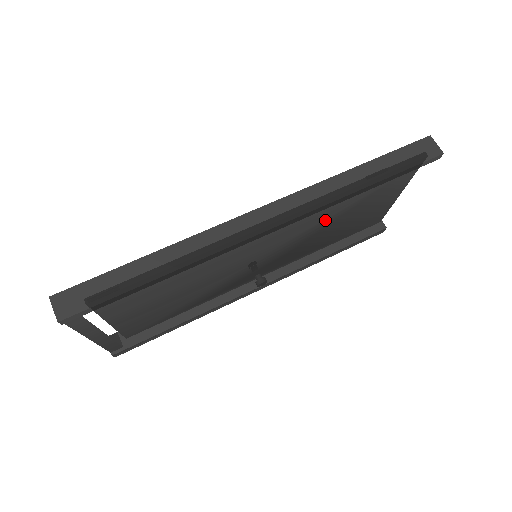
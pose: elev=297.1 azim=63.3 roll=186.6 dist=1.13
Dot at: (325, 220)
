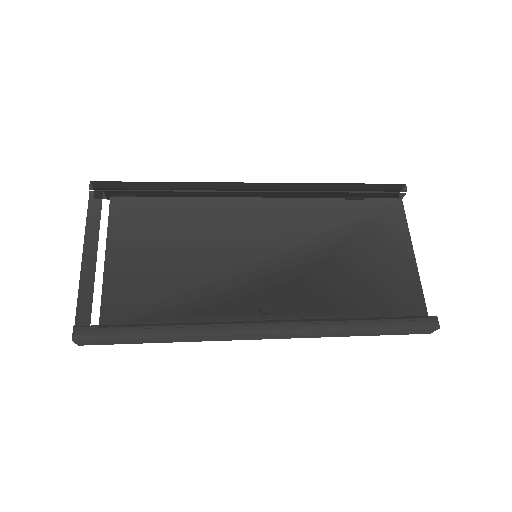
Dot at: (323, 238)
